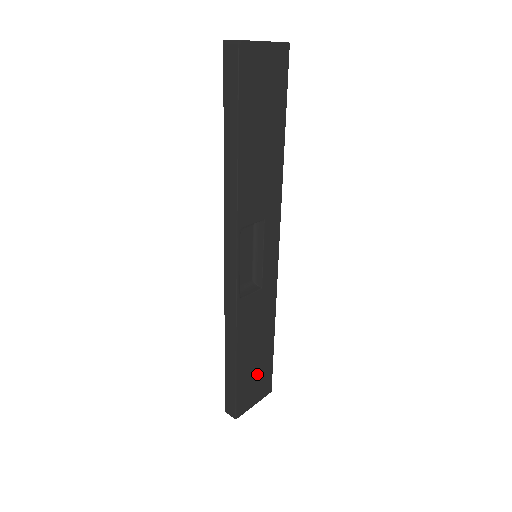
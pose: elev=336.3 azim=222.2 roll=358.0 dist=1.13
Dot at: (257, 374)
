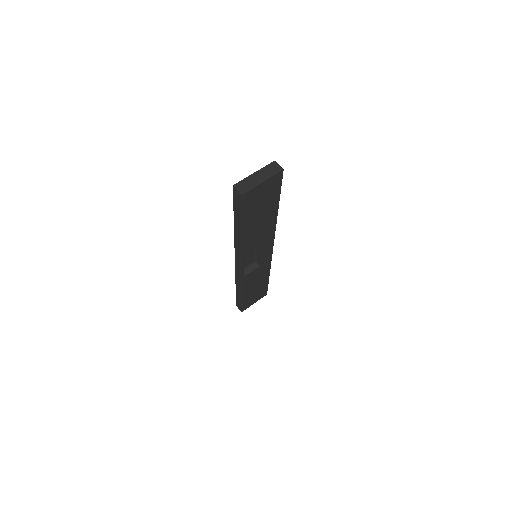
Dot at: (256, 293)
